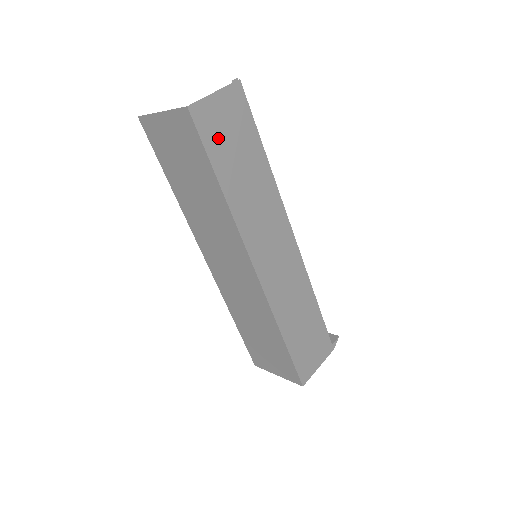
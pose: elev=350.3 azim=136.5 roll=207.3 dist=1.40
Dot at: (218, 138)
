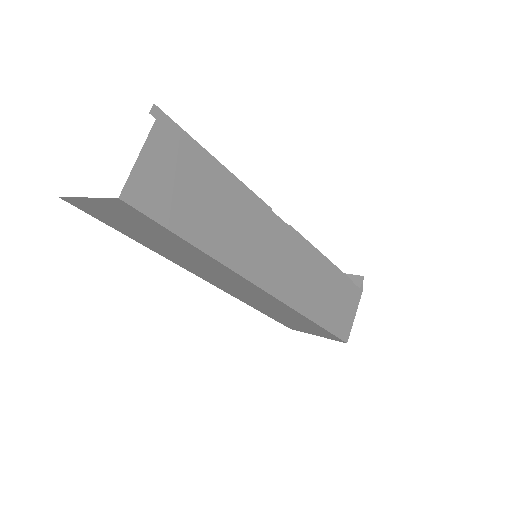
Dot at: (170, 201)
